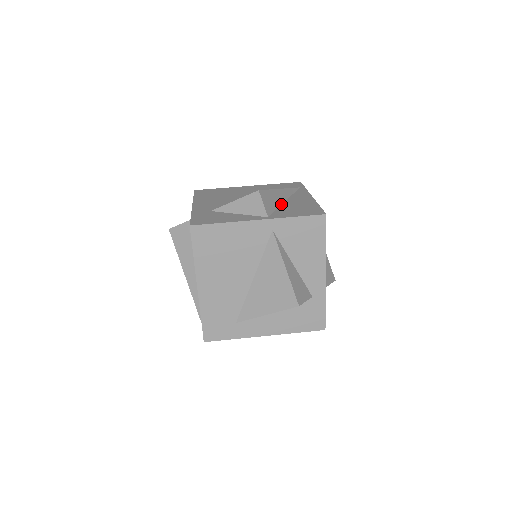
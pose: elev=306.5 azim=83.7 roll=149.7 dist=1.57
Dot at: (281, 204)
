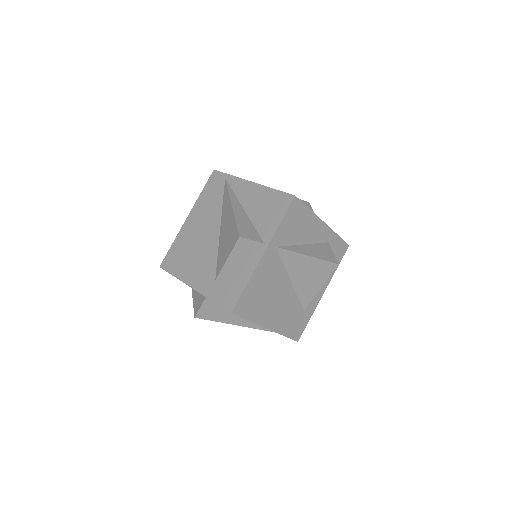
Dot at: (248, 217)
